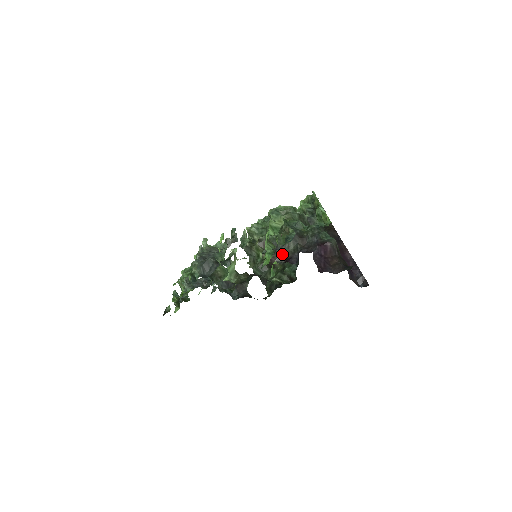
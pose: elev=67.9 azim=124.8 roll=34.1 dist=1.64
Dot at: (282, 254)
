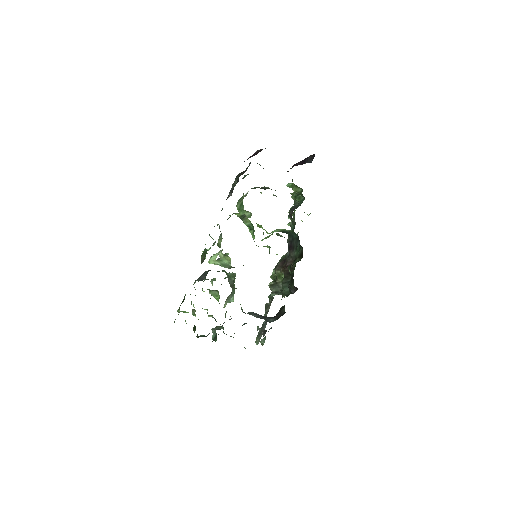
Dot at: (231, 192)
